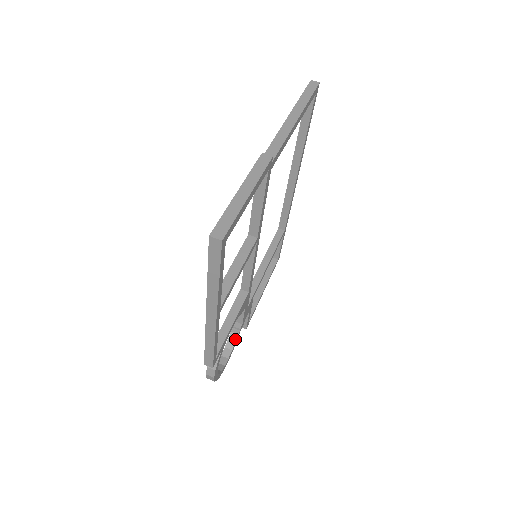
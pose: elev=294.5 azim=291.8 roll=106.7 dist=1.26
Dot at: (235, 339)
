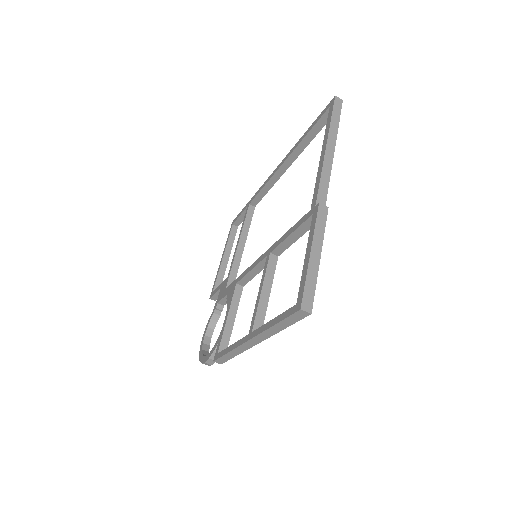
Dot at: (217, 320)
